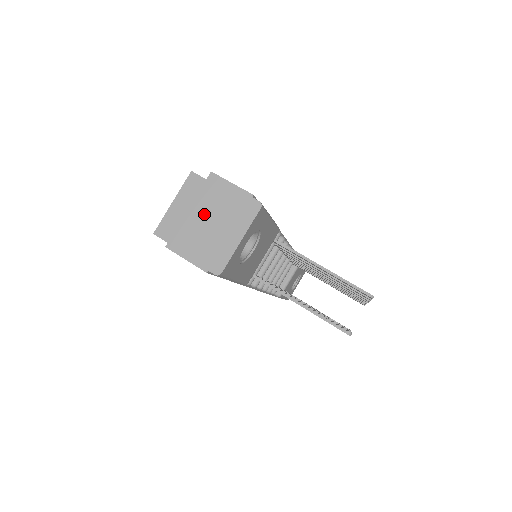
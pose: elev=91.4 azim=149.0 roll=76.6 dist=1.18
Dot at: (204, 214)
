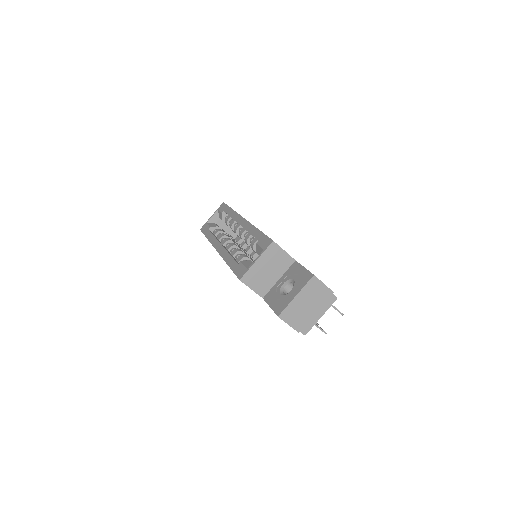
Dot at: (305, 300)
